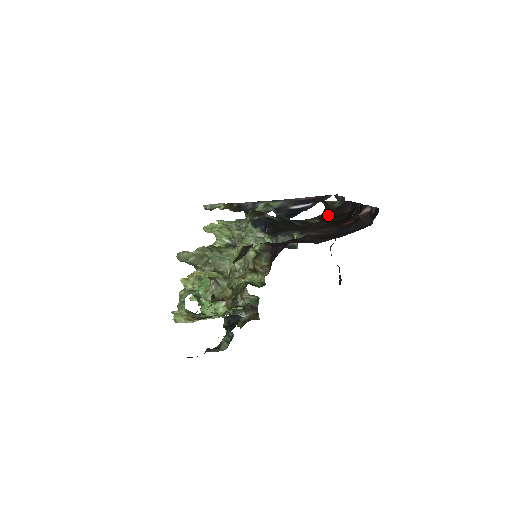
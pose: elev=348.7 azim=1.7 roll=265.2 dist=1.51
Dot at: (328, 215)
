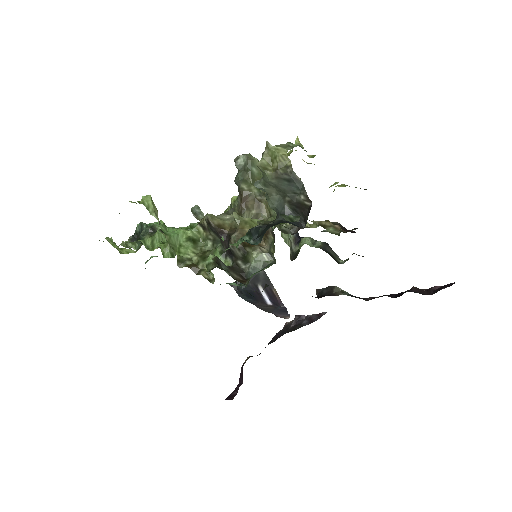
Dot at: occluded
